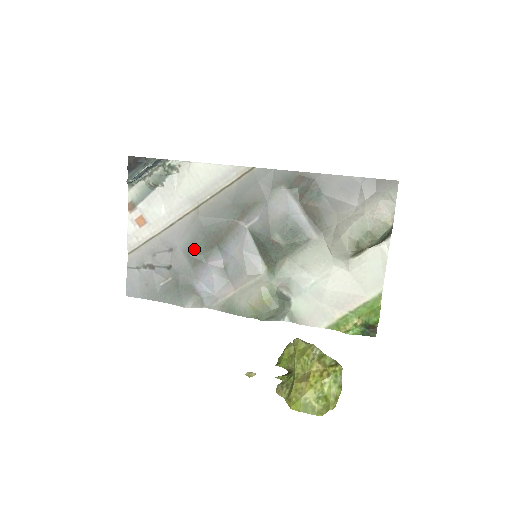
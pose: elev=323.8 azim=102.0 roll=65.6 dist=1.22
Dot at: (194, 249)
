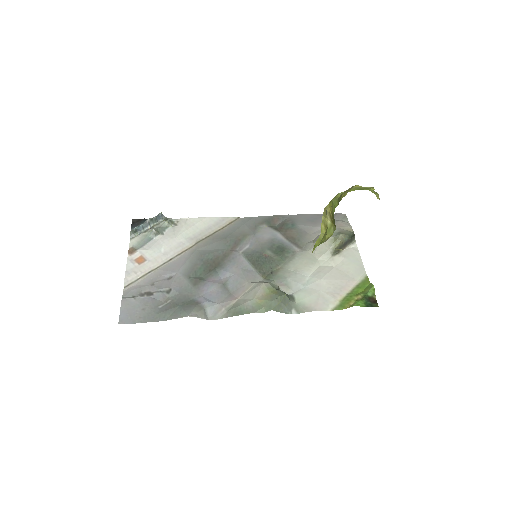
Dot at: (194, 273)
